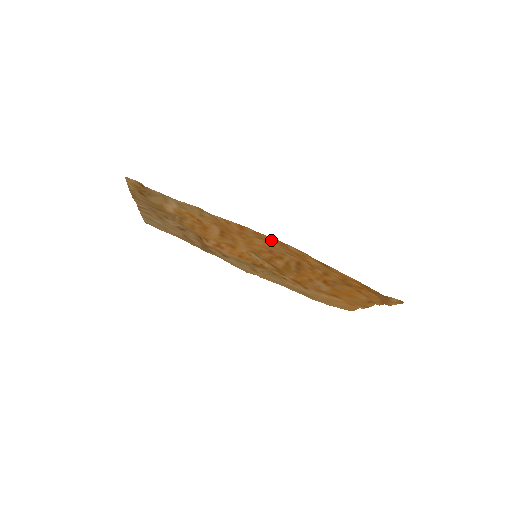
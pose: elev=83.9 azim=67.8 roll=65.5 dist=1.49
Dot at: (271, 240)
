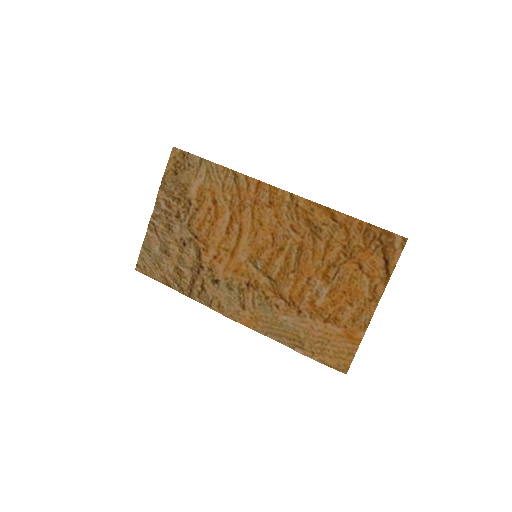
Dot at: (283, 199)
